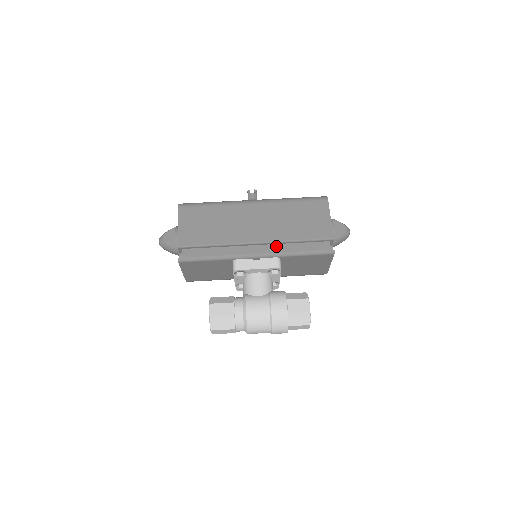
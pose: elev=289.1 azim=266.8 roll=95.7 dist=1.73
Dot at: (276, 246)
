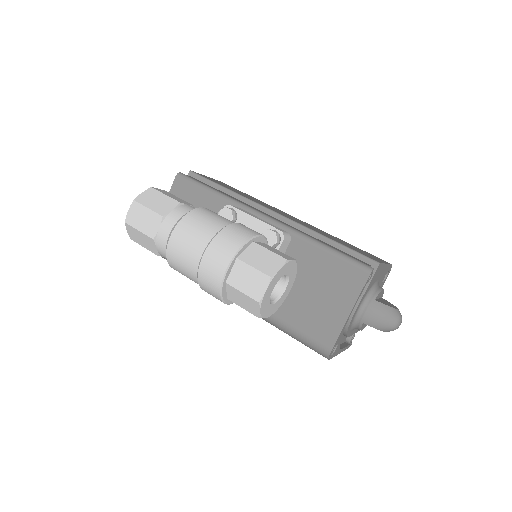
Dot at: (296, 228)
